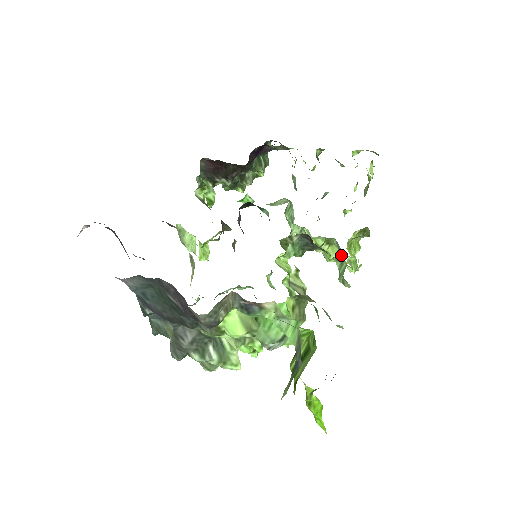
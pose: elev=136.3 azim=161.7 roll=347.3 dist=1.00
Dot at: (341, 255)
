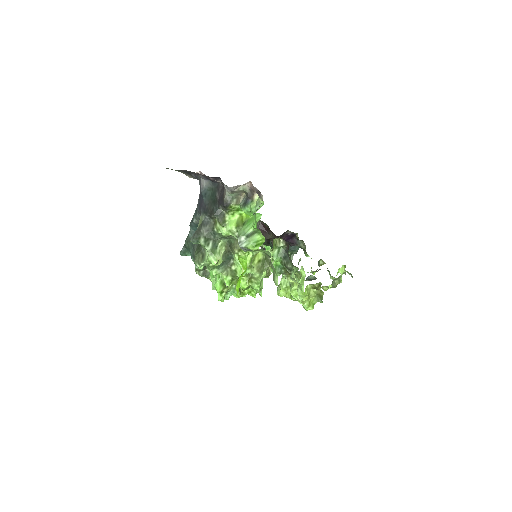
Dot at: occluded
